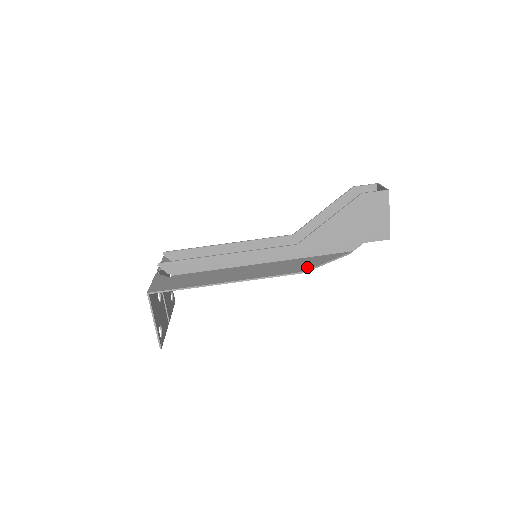
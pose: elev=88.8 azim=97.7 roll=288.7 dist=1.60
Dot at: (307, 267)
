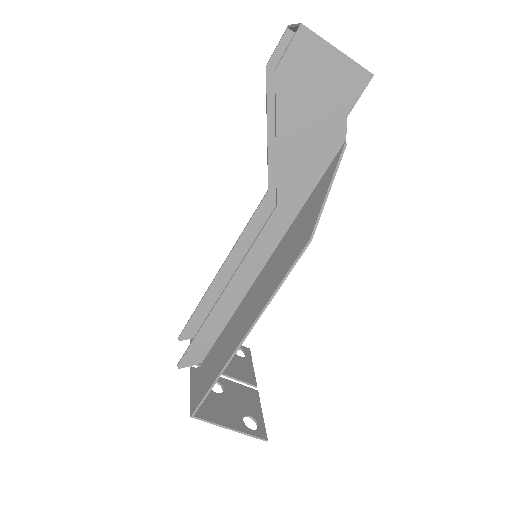
Dot at: (310, 226)
